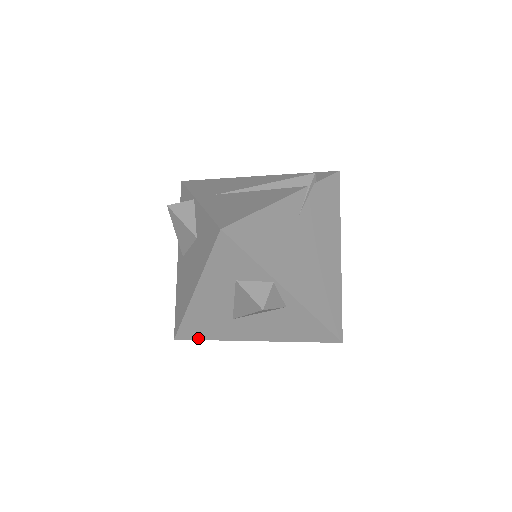
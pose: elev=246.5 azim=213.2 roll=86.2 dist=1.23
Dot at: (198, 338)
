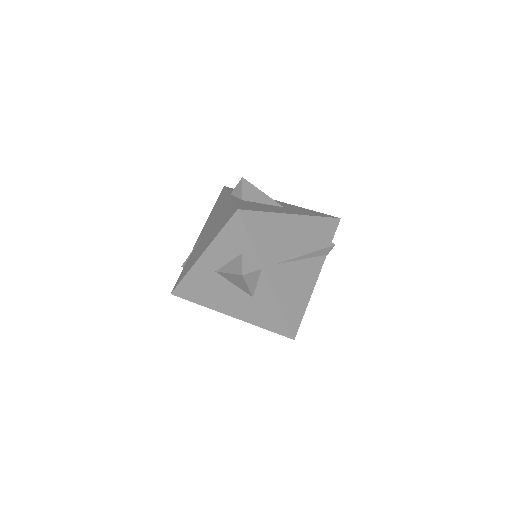
Dot at: occluded
